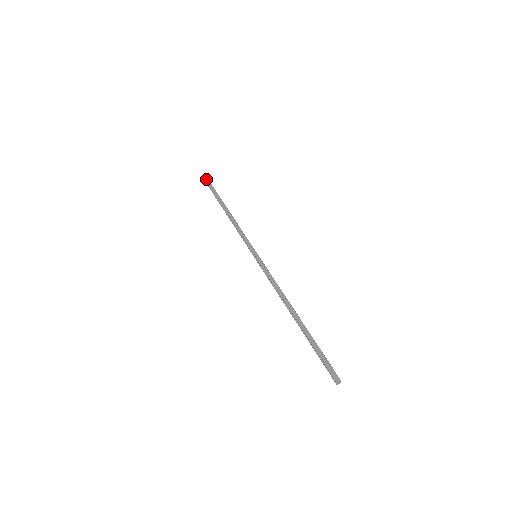
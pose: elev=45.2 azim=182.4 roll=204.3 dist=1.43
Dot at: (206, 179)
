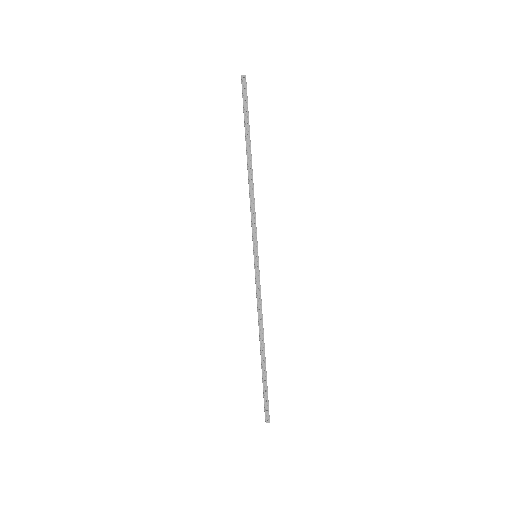
Dot at: (244, 85)
